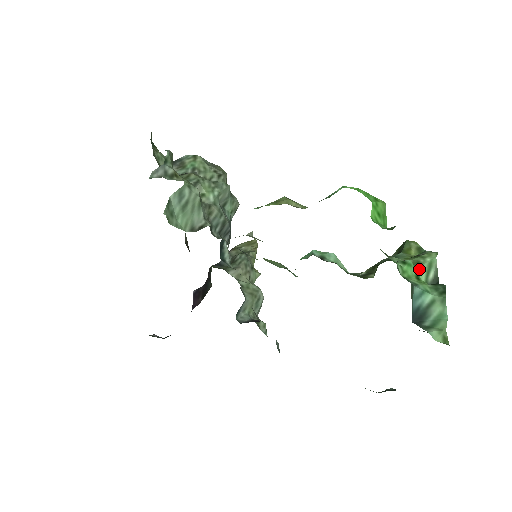
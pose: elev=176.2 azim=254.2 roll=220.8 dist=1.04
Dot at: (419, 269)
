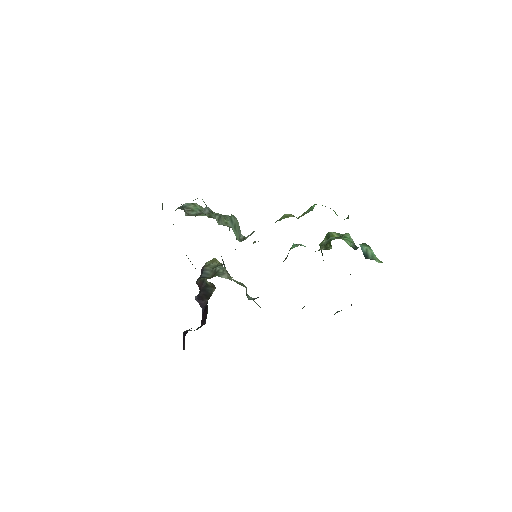
Dot at: (347, 241)
